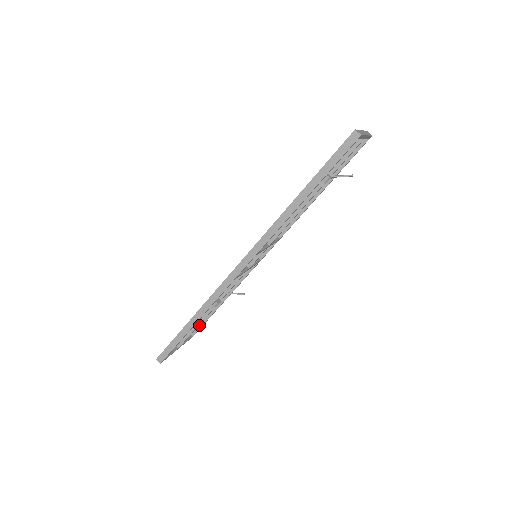
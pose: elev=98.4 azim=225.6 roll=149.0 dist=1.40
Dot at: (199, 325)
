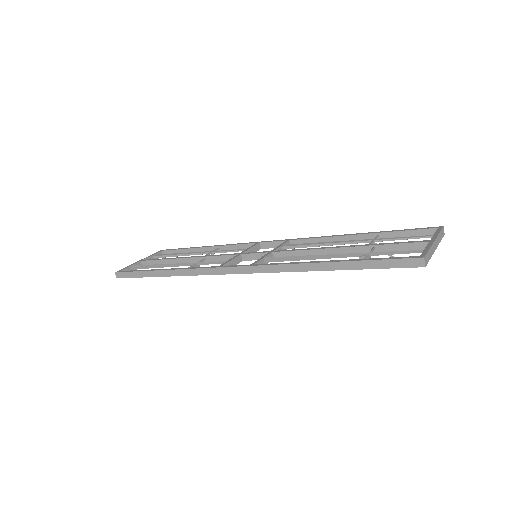
Dot at: (174, 252)
